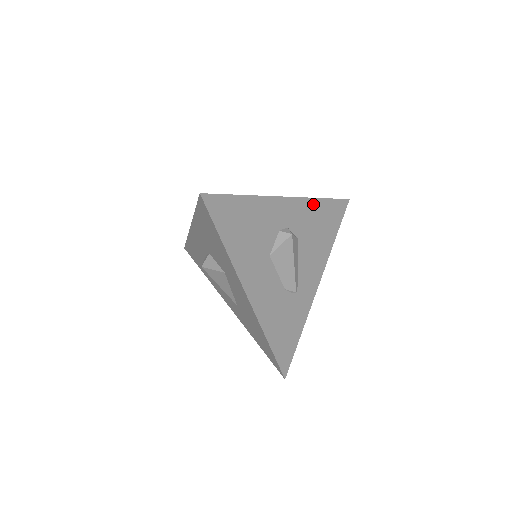
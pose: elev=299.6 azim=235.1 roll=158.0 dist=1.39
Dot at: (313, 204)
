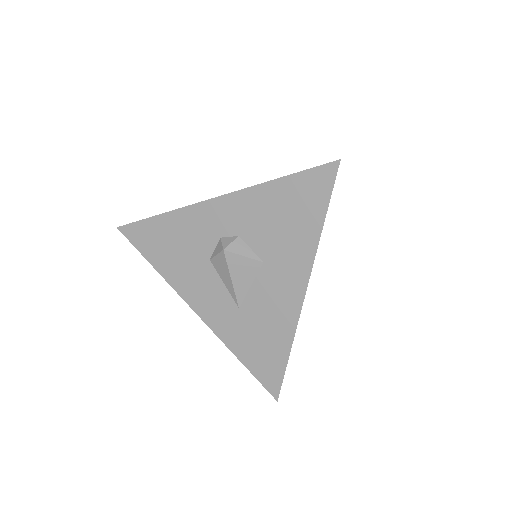
Dot at: occluded
